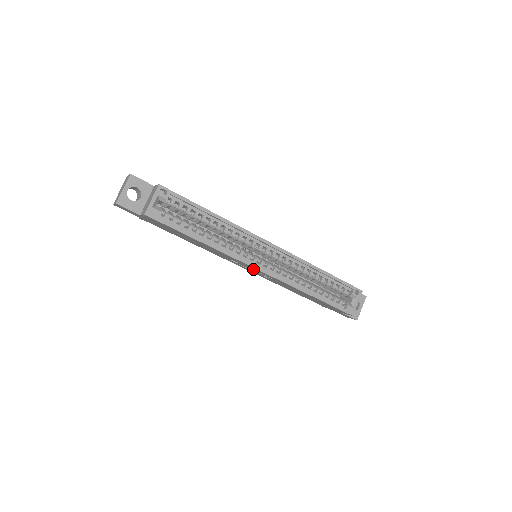
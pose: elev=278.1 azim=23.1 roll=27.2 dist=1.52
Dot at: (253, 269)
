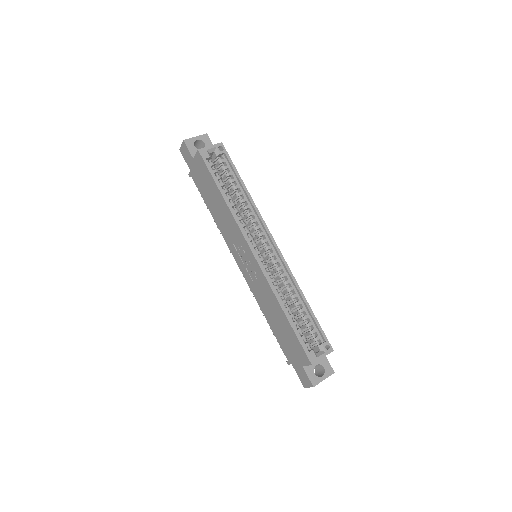
Dot at: (248, 256)
